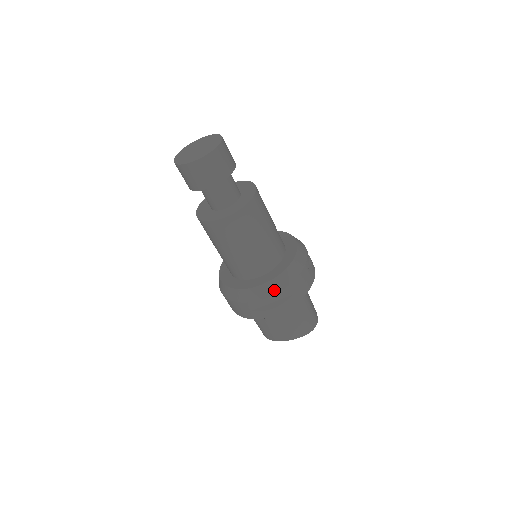
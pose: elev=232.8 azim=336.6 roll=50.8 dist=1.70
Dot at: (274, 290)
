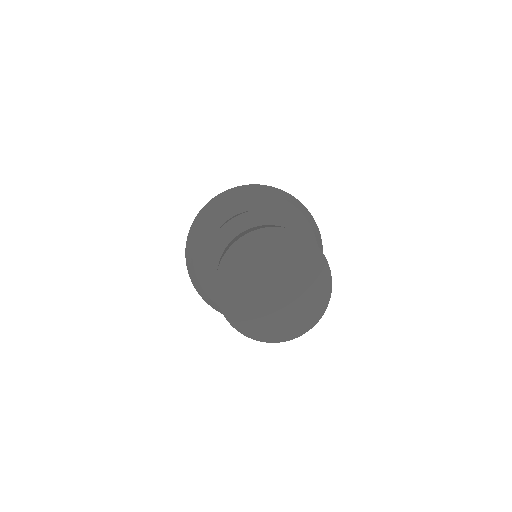
Dot at: occluded
